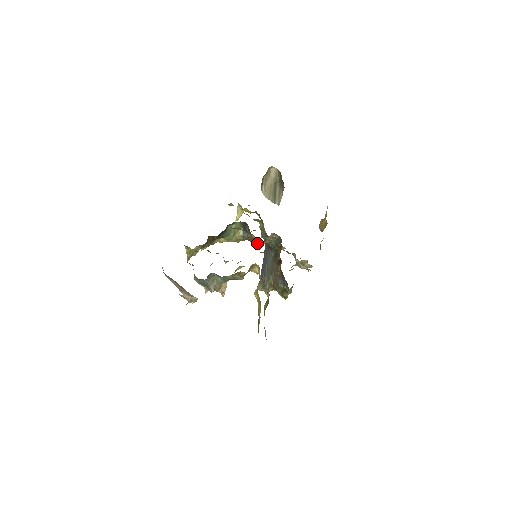
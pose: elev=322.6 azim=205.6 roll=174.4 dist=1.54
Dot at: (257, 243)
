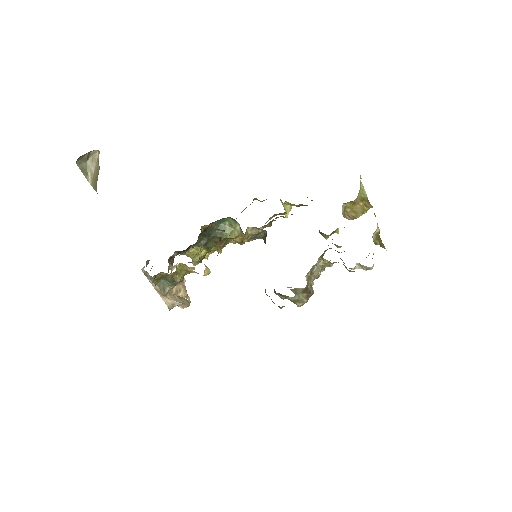
Dot at: occluded
